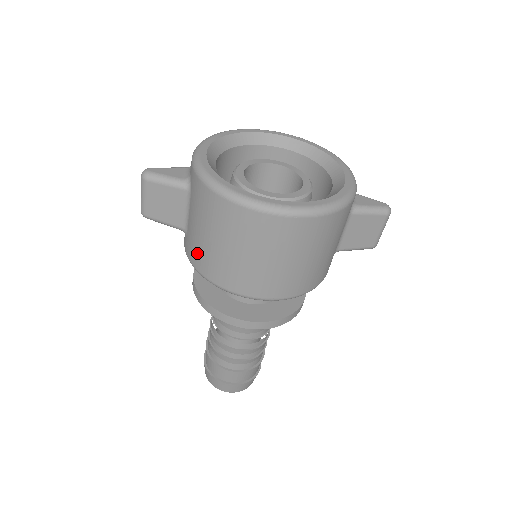
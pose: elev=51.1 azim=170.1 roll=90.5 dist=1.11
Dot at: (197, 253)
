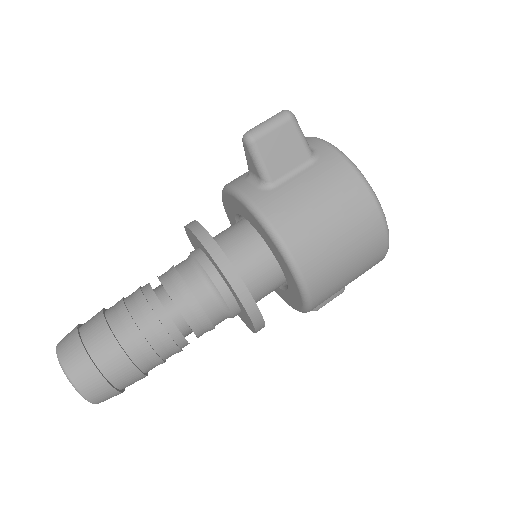
Dot at: (289, 211)
